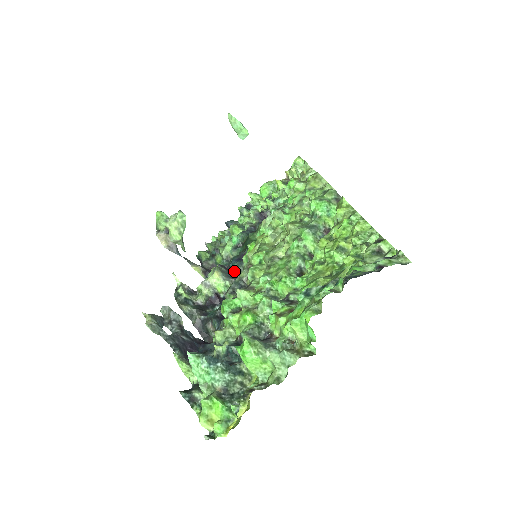
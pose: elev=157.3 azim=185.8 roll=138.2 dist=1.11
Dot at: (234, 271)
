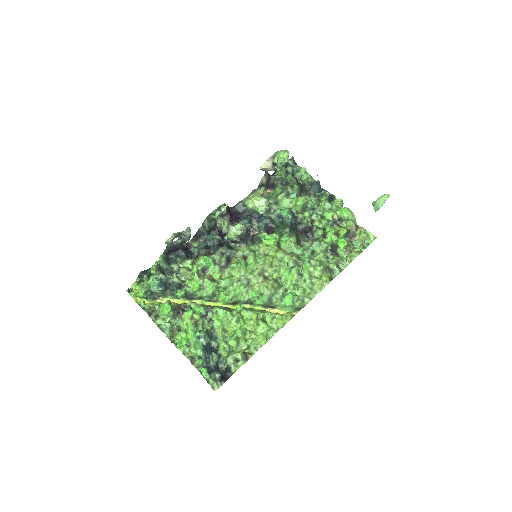
Dot at: (259, 221)
